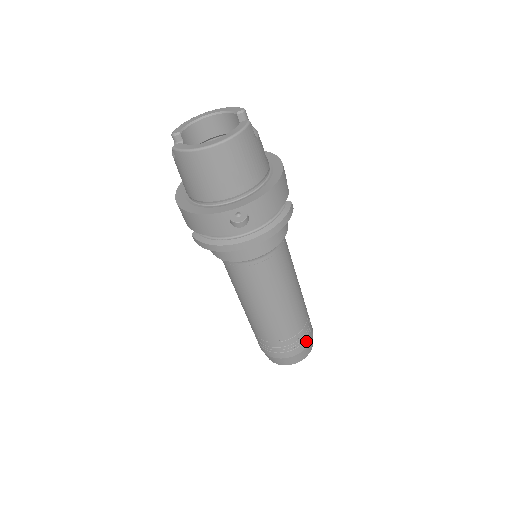
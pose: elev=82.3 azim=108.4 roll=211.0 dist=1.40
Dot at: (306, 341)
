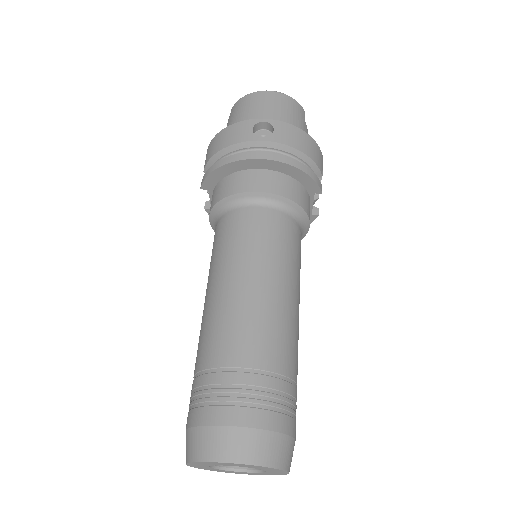
Dot at: (277, 416)
